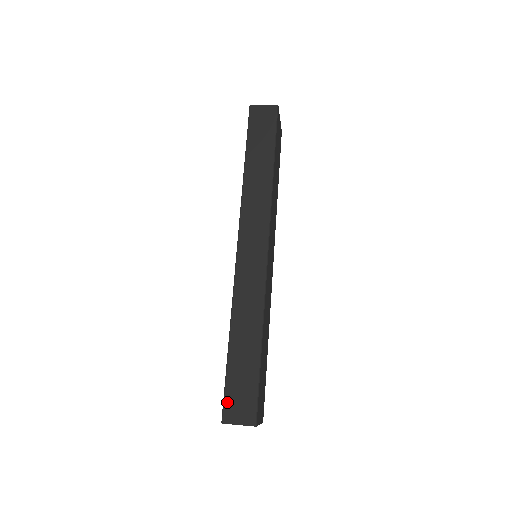
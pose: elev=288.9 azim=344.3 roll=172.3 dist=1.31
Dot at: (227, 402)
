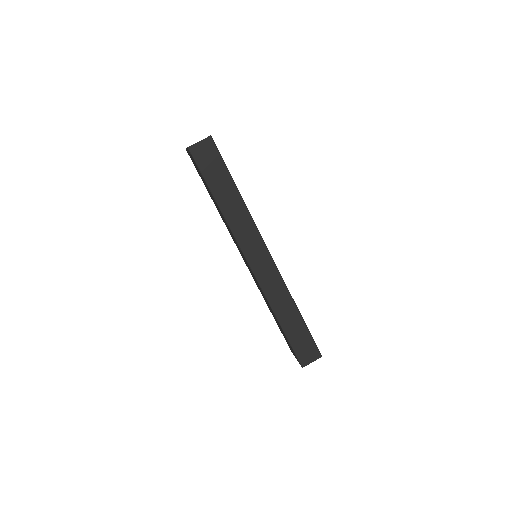
Dot at: (299, 356)
